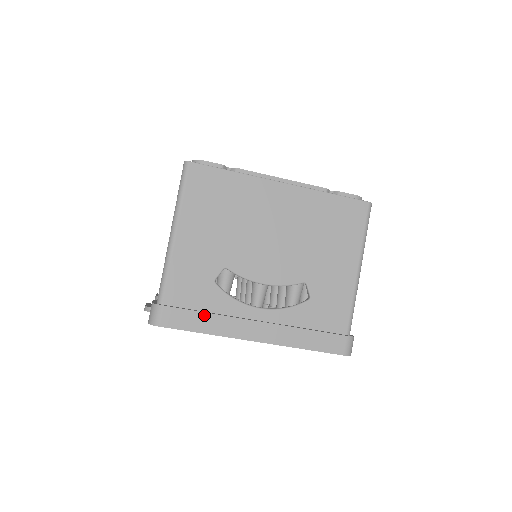
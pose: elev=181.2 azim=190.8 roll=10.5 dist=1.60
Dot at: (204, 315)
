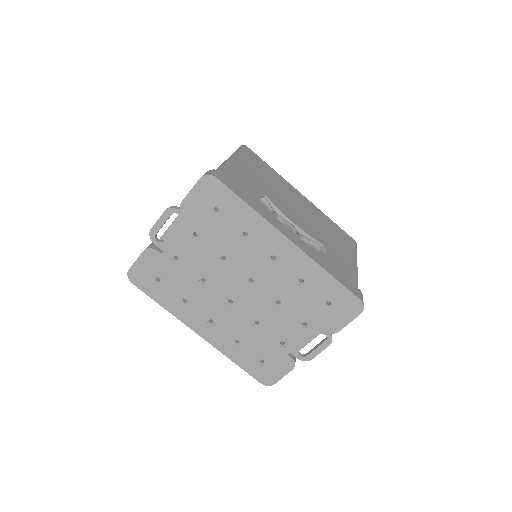
Dot at: (251, 199)
